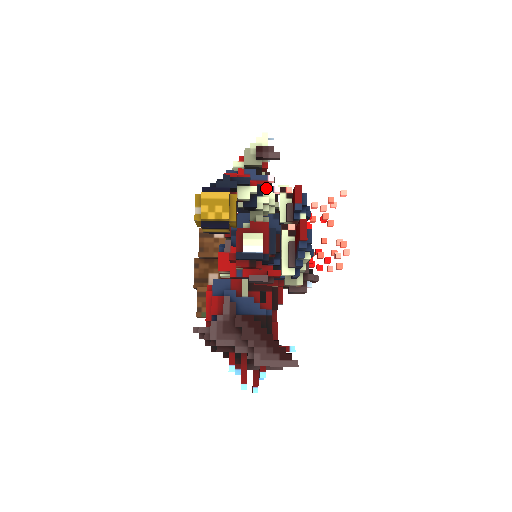
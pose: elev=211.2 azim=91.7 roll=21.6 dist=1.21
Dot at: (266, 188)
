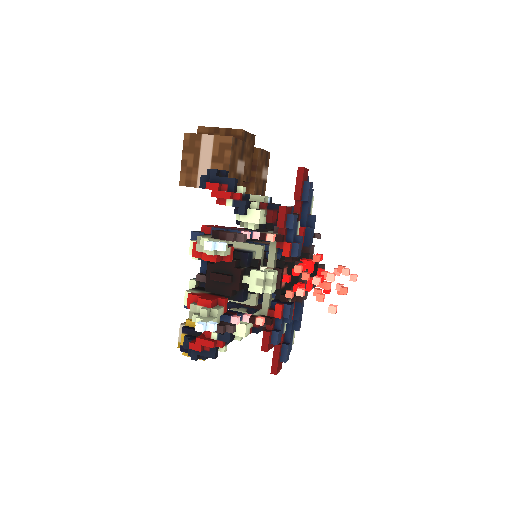
Dot at: occluded
